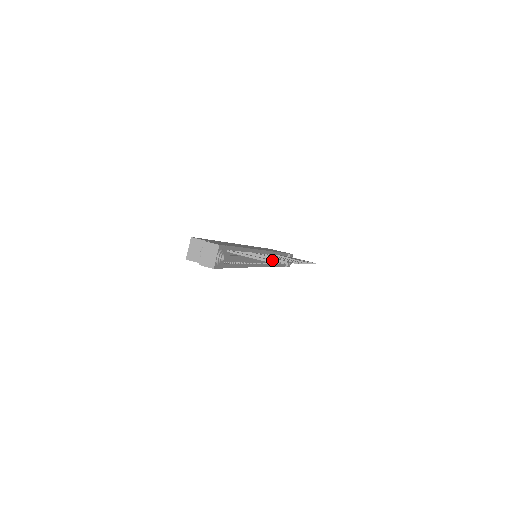
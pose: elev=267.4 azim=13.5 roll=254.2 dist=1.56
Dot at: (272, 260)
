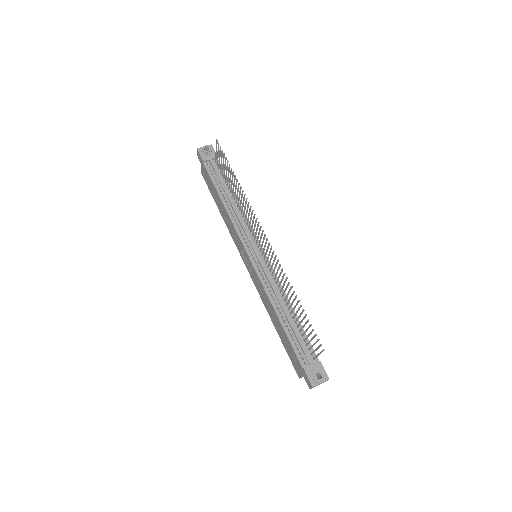
Dot at: occluded
